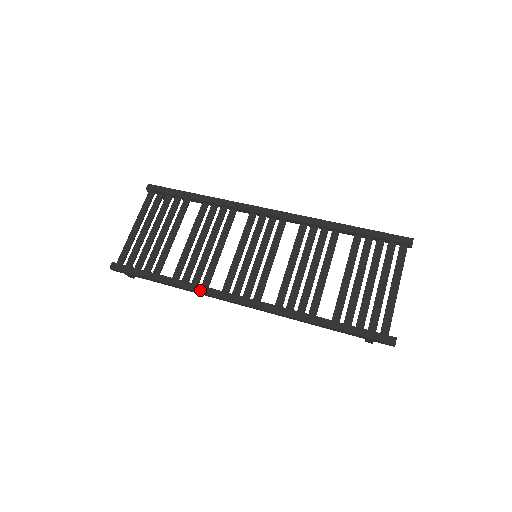
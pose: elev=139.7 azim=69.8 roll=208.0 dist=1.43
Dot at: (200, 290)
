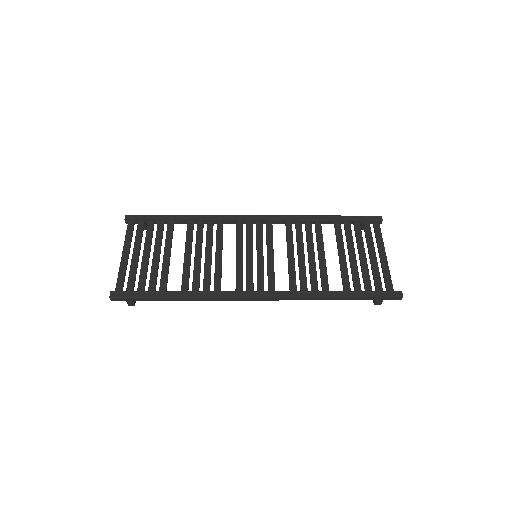
Dot at: (215, 295)
